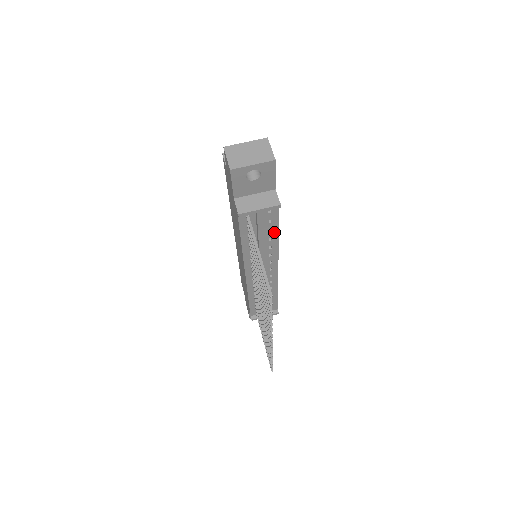
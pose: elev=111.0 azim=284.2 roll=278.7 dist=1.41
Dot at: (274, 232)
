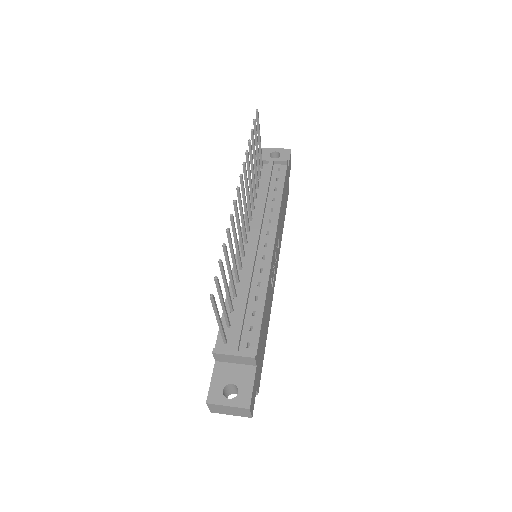
Dot at: (279, 193)
